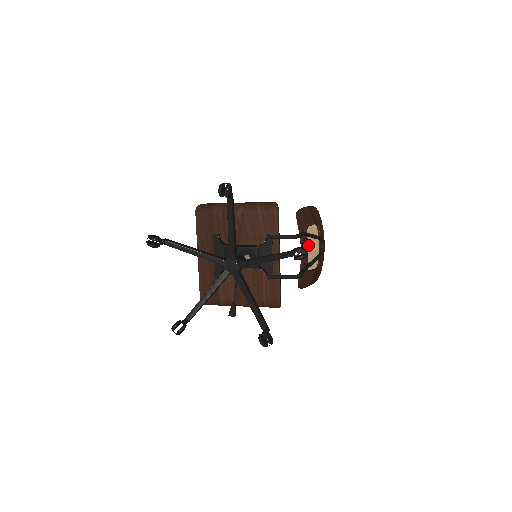
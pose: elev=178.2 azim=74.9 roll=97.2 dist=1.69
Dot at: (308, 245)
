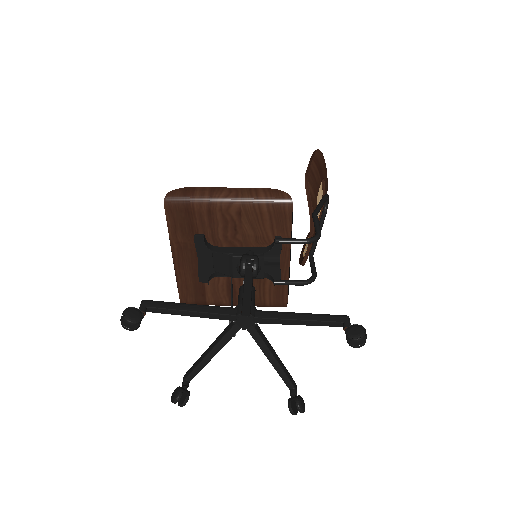
Dot at: occluded
